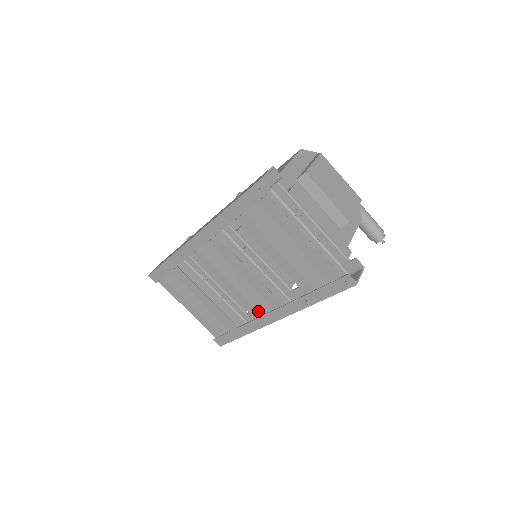
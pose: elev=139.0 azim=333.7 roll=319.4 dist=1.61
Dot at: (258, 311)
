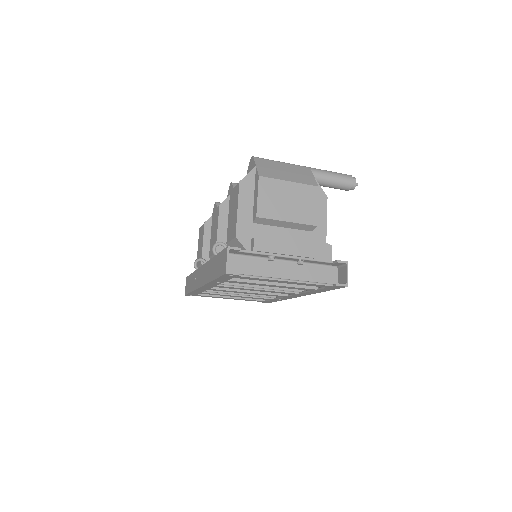
Dot at: (283, 296)
